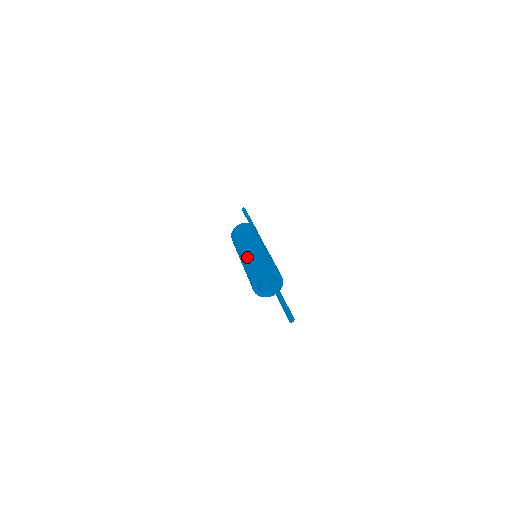
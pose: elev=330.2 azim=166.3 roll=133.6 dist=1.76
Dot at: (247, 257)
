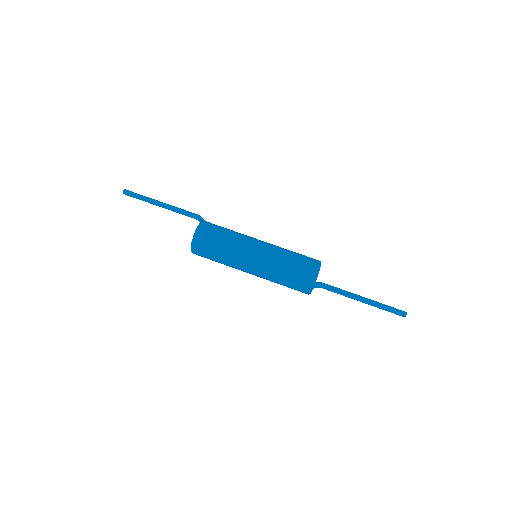
Dot at: (267, 278)
